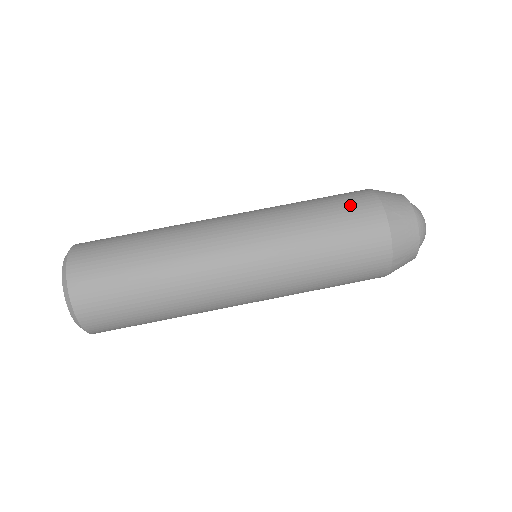
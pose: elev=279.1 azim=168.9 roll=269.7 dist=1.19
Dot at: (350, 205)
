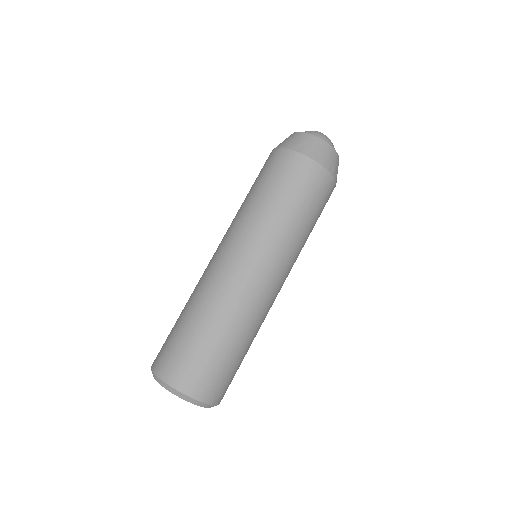
Dot at: (272, 169)
